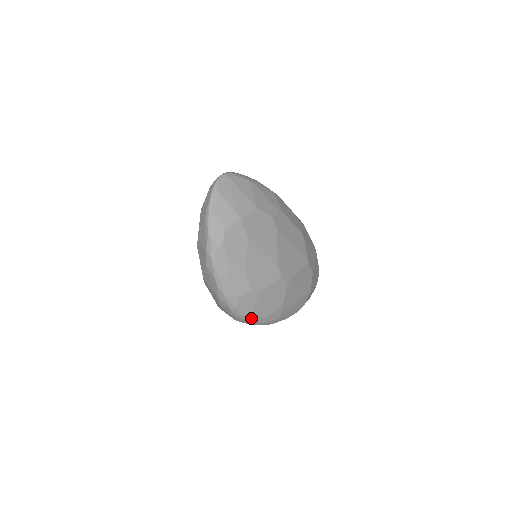
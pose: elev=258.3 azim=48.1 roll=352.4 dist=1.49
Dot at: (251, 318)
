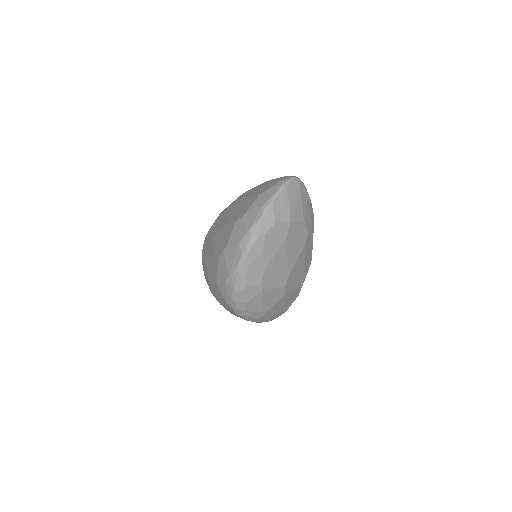
Dot at: (242, 307)
